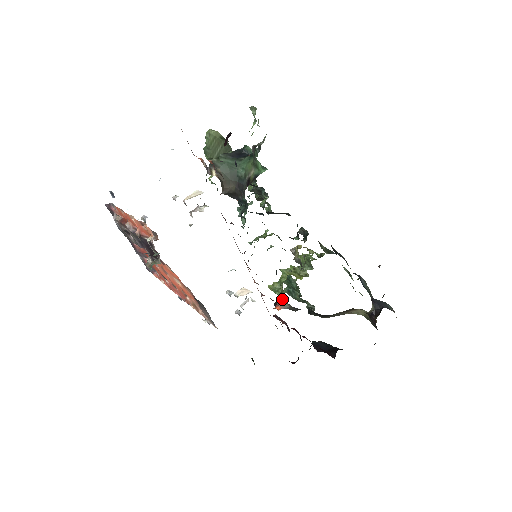
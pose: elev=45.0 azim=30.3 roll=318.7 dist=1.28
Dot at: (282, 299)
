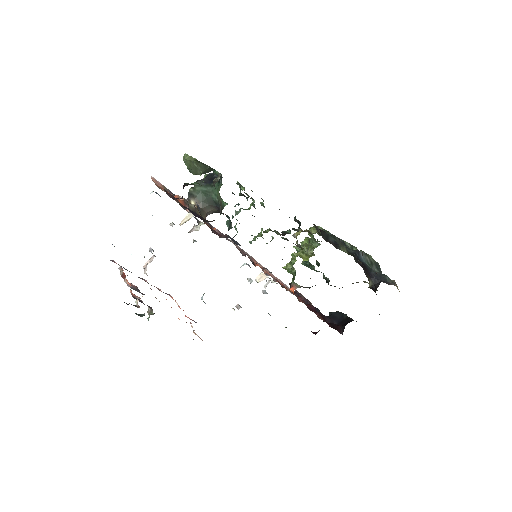
Dot at: occluded
